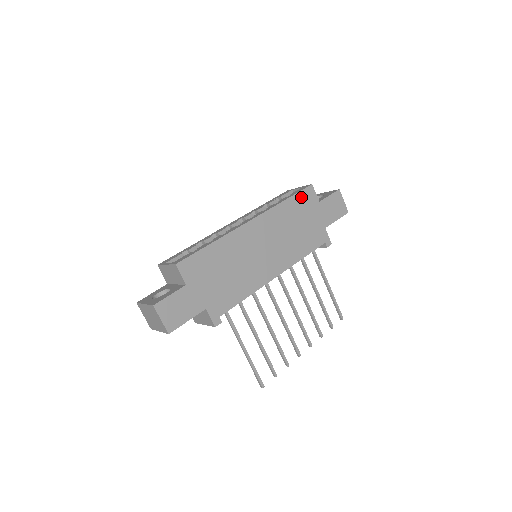
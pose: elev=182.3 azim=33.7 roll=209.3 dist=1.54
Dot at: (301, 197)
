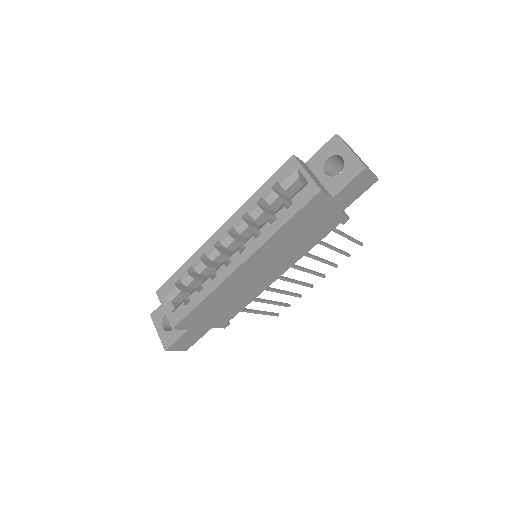
Dot at: (304, 211)
